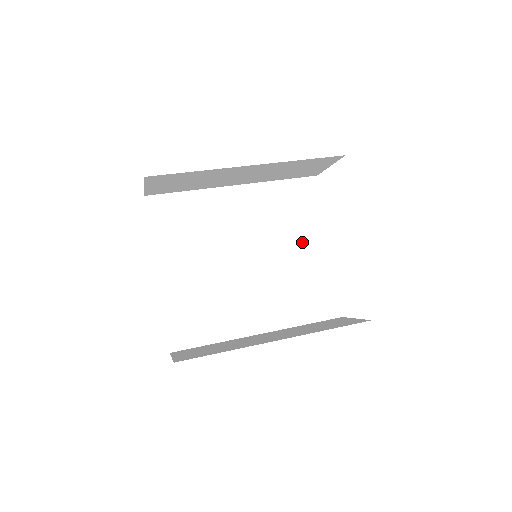
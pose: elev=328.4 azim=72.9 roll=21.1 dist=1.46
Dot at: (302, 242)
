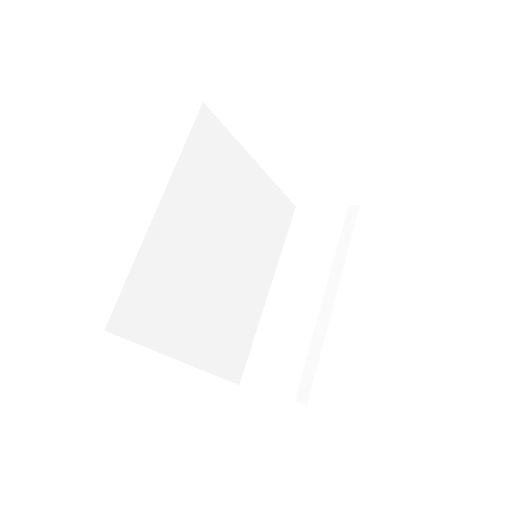
Dot at: (240, 185)
